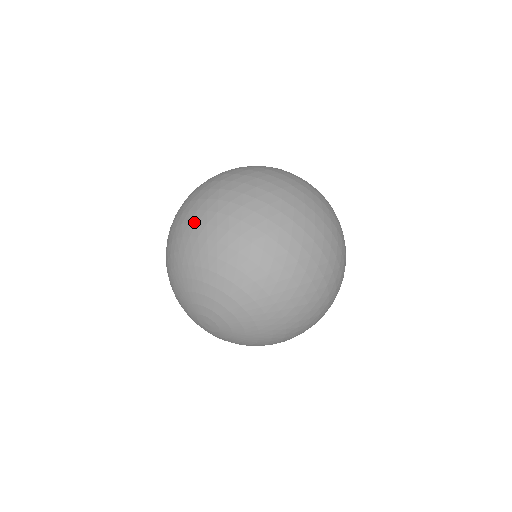
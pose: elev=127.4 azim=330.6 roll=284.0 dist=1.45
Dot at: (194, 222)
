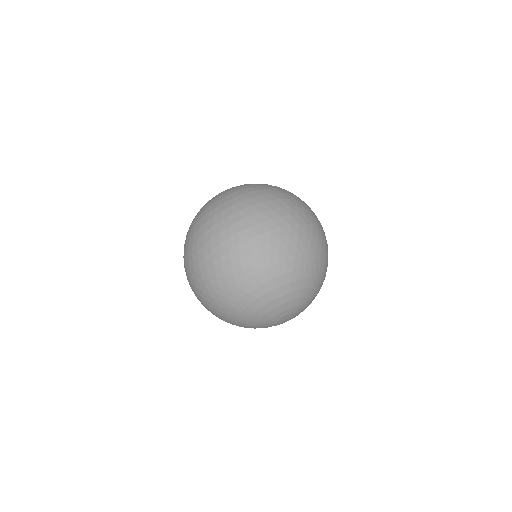
Dot at: (213, 294)
